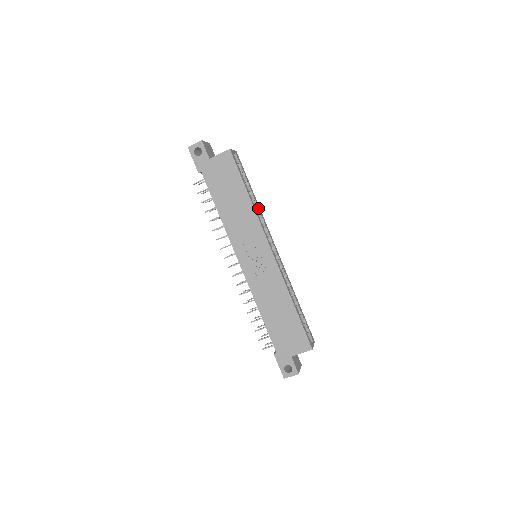
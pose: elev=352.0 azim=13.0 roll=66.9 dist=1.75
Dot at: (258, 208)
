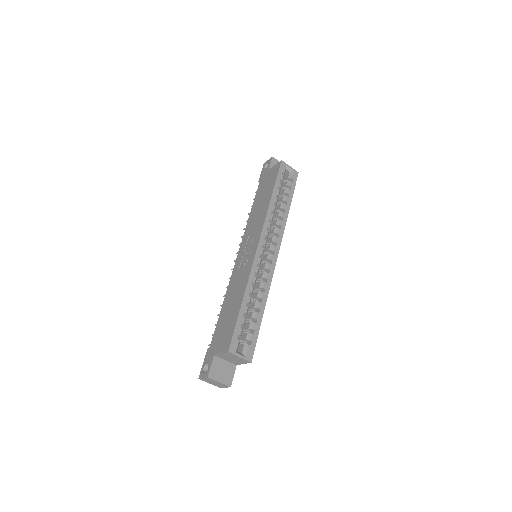
Dot at: (282, 215)
